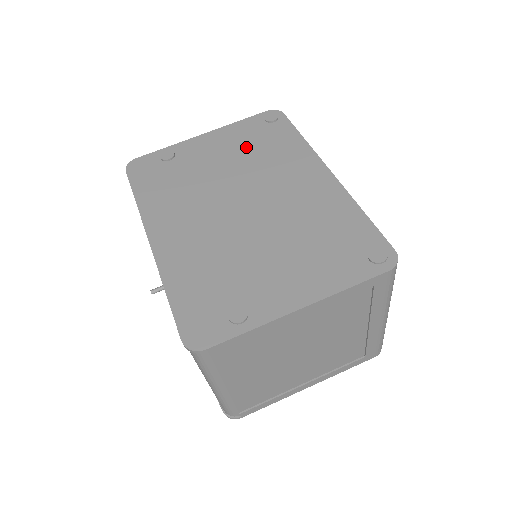
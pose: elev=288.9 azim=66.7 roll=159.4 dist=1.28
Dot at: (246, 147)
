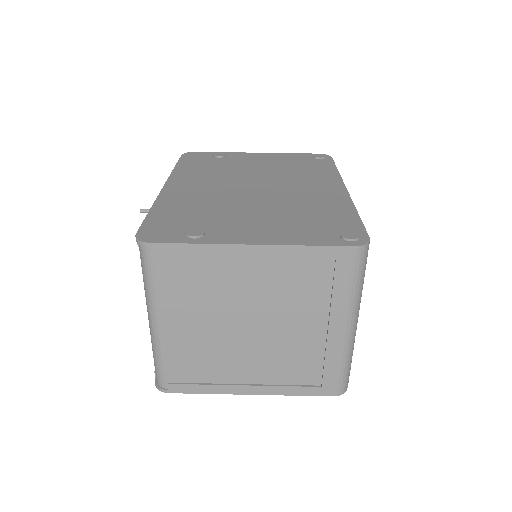
Dot at: (285, 164)
